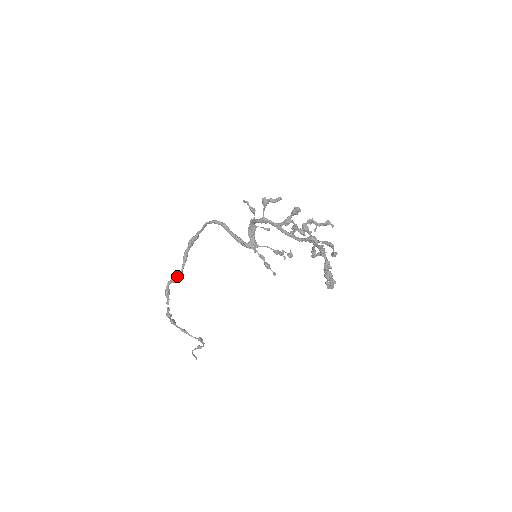
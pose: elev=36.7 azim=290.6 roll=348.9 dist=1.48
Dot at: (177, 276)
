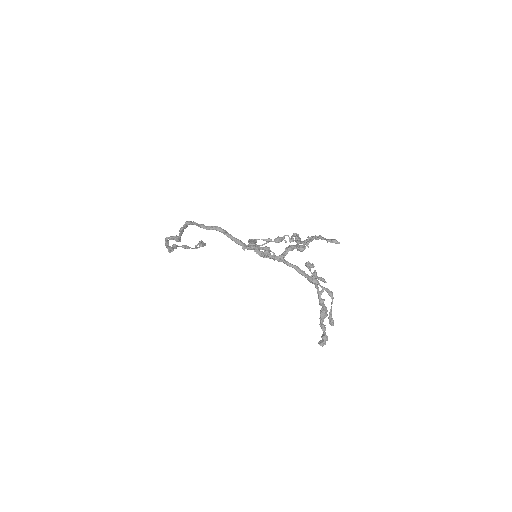
Dot at: occluded
